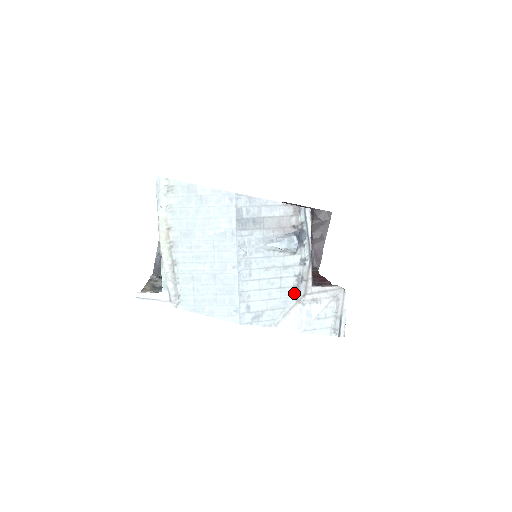
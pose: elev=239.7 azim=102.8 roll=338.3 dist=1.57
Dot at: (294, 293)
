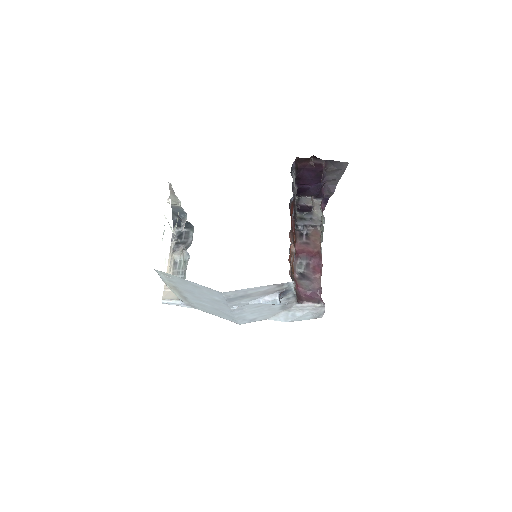
Dot at: (281, 308)
